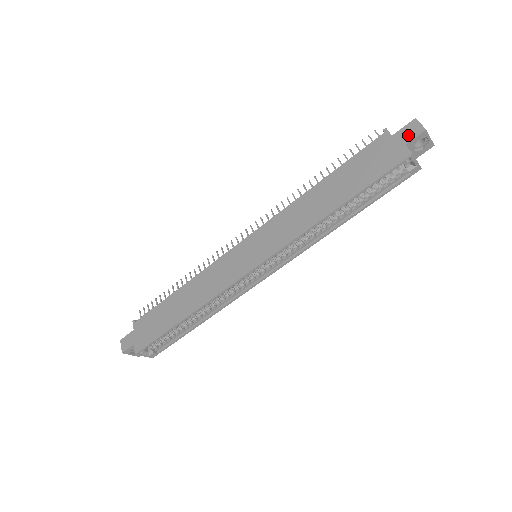
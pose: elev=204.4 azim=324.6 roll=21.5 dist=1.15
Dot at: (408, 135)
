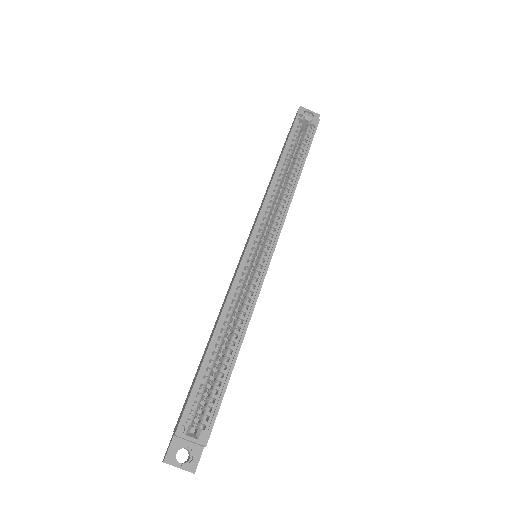
Dot at: occluded
